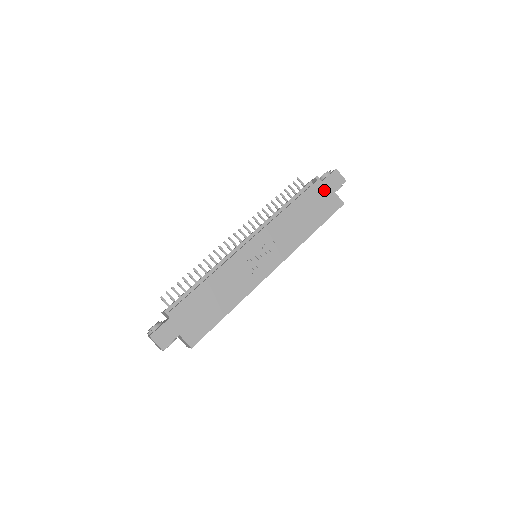
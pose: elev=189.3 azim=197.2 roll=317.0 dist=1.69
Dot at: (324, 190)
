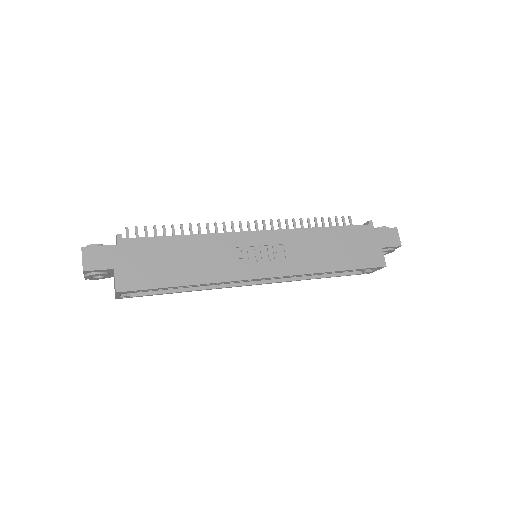
Dot at: (371, 238)
